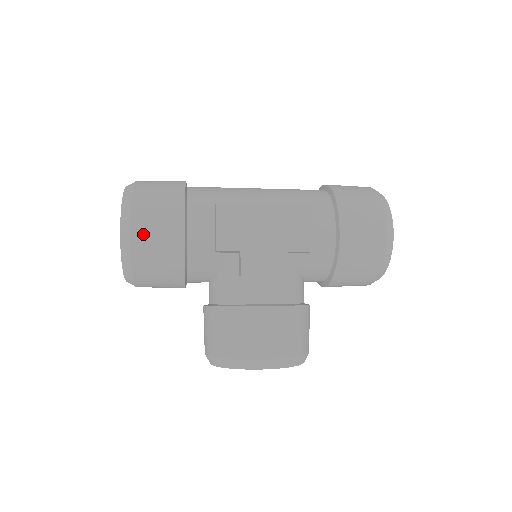
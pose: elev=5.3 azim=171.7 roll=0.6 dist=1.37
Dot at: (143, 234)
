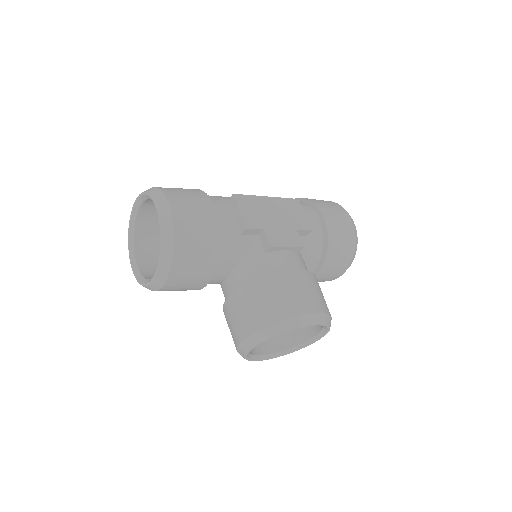
Dot at: (183, 215)
